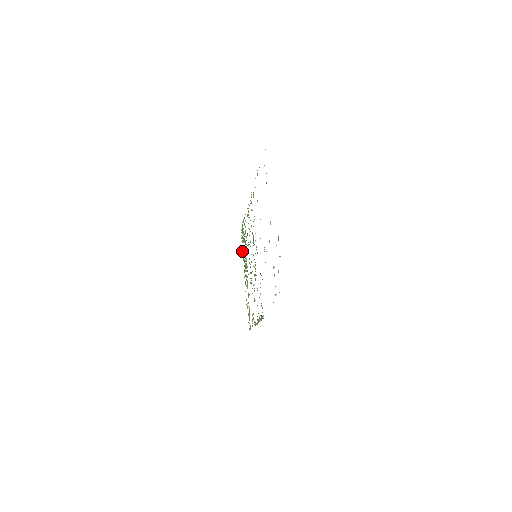
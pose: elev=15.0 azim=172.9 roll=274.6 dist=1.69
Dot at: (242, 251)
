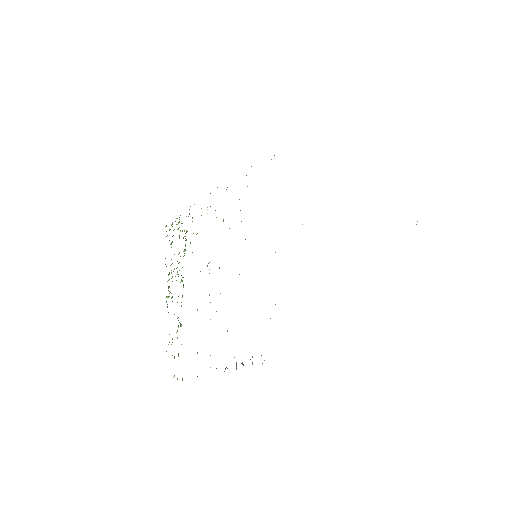
Dot at: occluded
